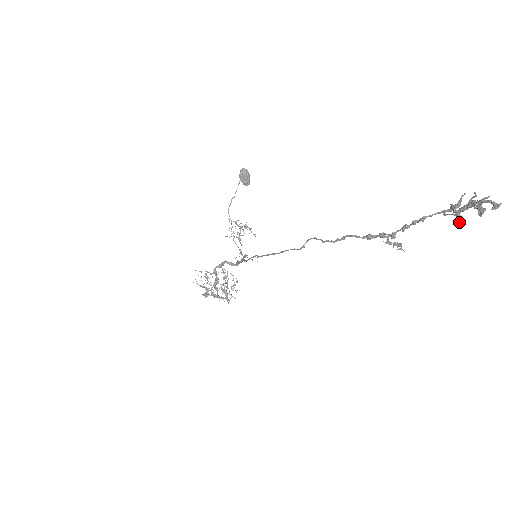
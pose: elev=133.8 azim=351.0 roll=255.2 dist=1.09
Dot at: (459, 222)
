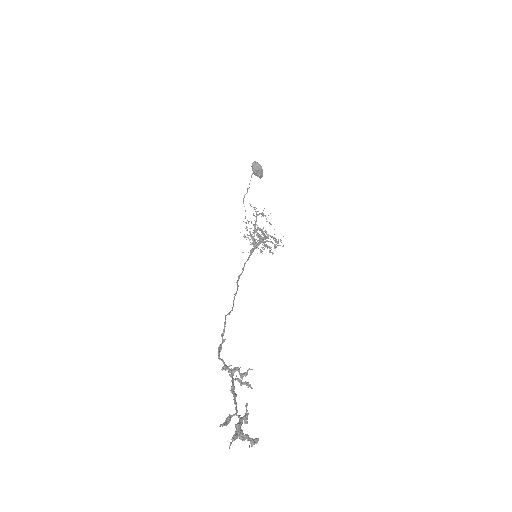
Dot at: (246, 423)
